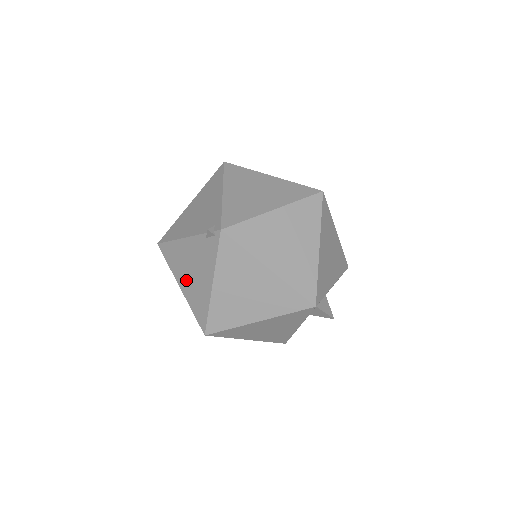
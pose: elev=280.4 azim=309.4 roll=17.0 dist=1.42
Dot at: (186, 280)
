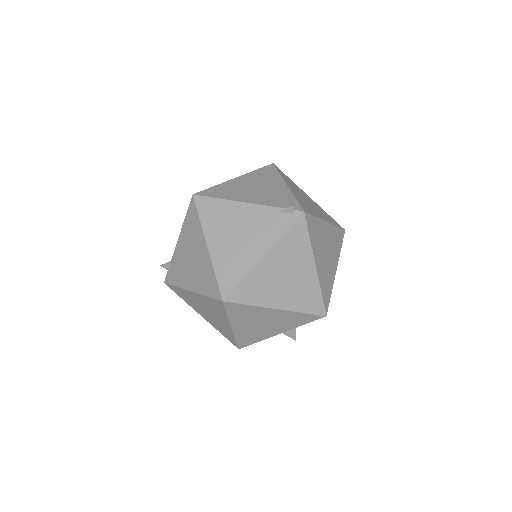
Dot at: (223, 241)
